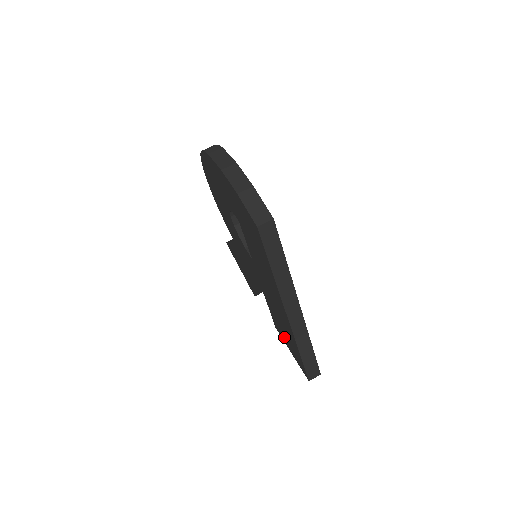
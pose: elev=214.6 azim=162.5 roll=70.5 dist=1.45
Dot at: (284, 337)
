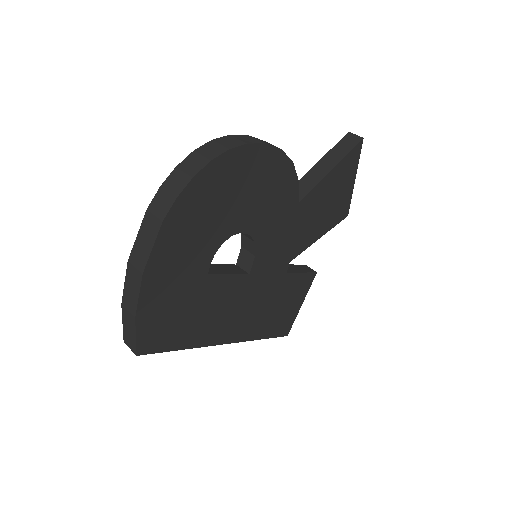
Dot at: occluded
